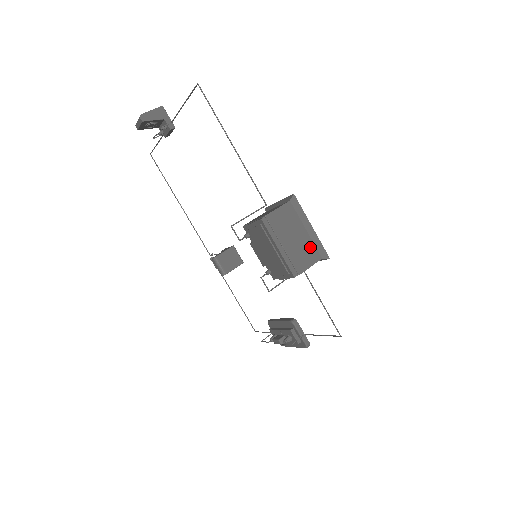
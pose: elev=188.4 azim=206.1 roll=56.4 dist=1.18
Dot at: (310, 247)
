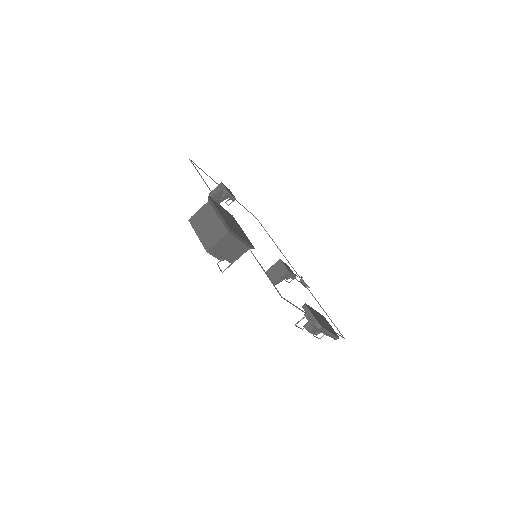
Dot at: (220, 227)
